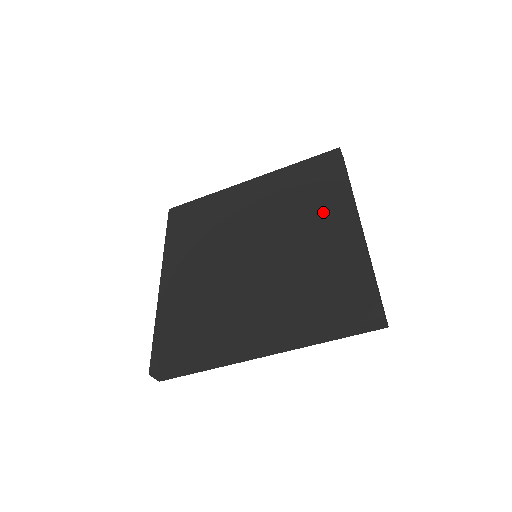
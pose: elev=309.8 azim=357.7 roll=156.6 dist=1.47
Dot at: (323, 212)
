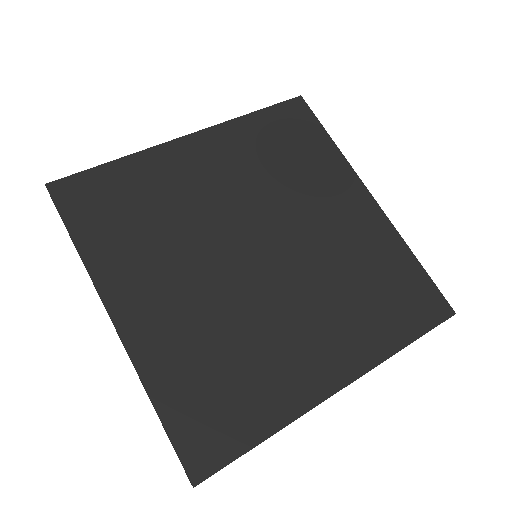
Dot at: (341, 332)
